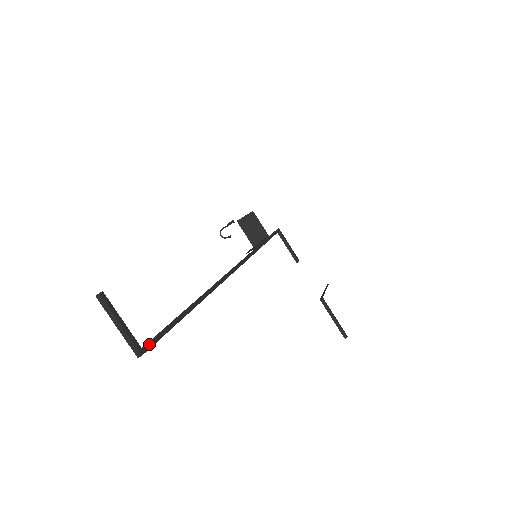
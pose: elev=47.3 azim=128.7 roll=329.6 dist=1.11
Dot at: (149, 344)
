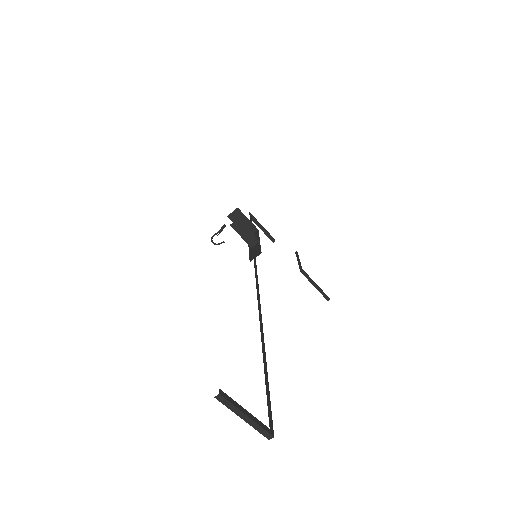
Dot at: (270, 419)
